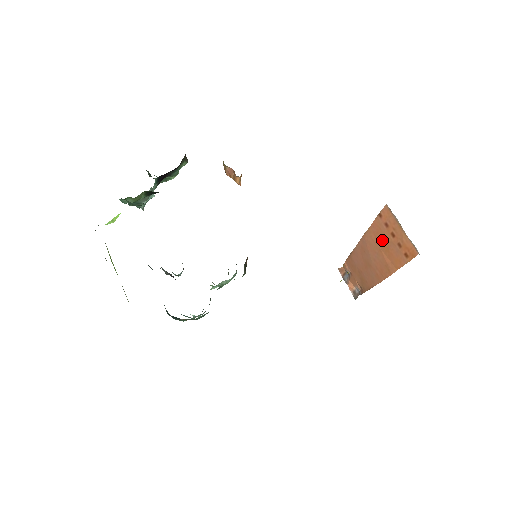
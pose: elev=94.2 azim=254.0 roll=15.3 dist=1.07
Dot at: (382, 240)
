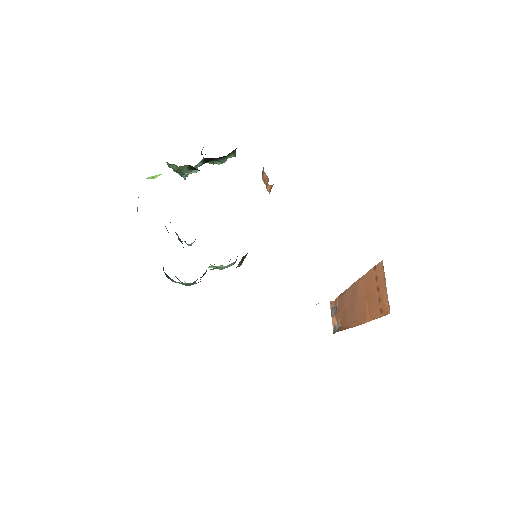
Dot at: (369, 290)
